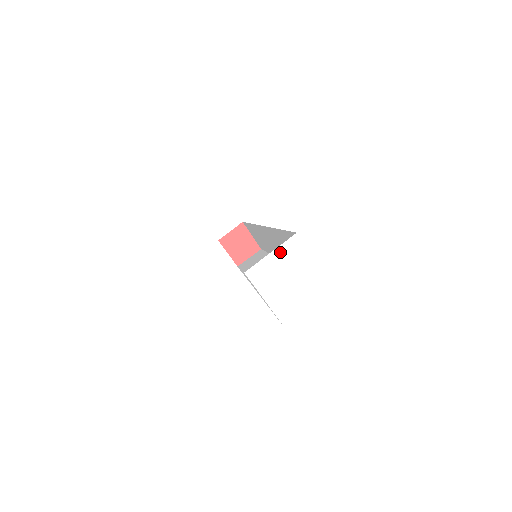
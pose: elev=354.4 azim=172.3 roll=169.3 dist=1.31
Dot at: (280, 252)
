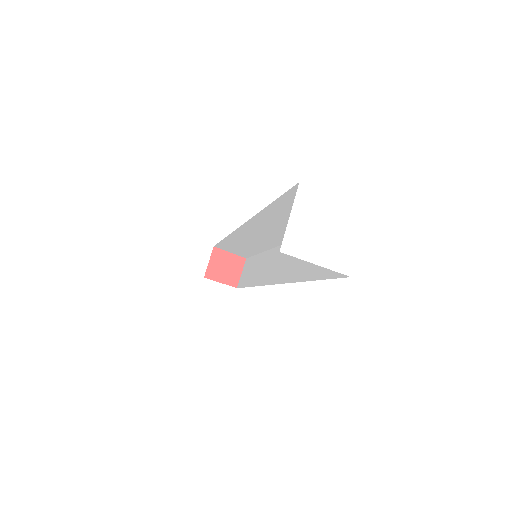
Dot at: (297, 210)
